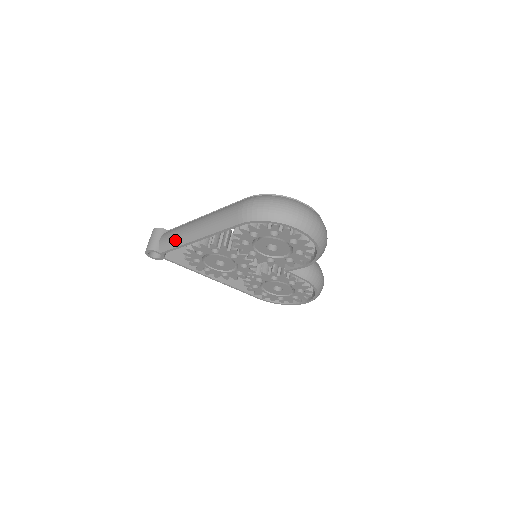
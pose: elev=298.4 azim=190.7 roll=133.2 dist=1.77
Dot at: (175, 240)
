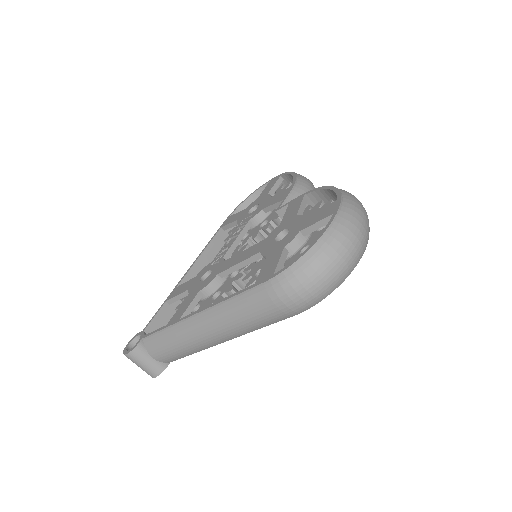
Dot at: (186, 353)
